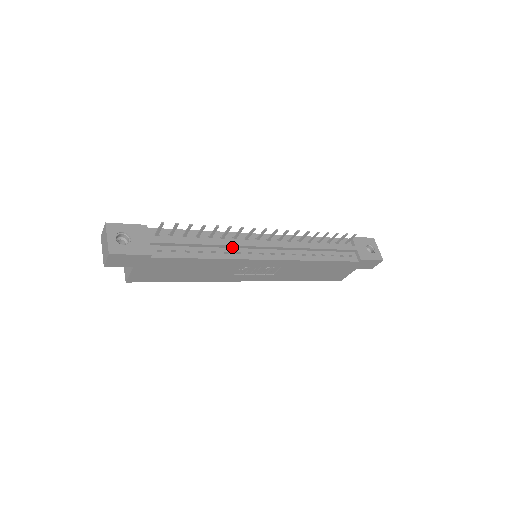
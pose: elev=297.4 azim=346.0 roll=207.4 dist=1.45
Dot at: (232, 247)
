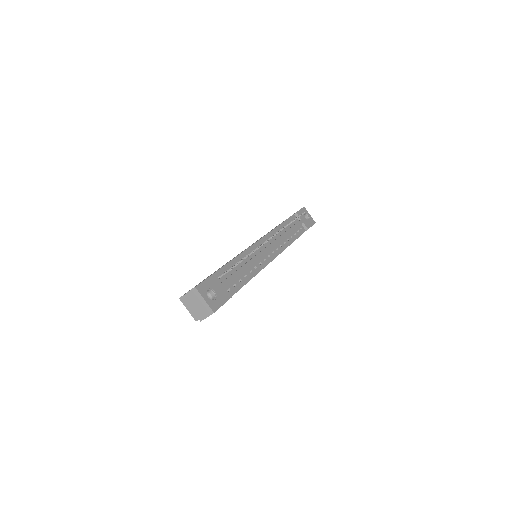
Dot at: (256, 261)
